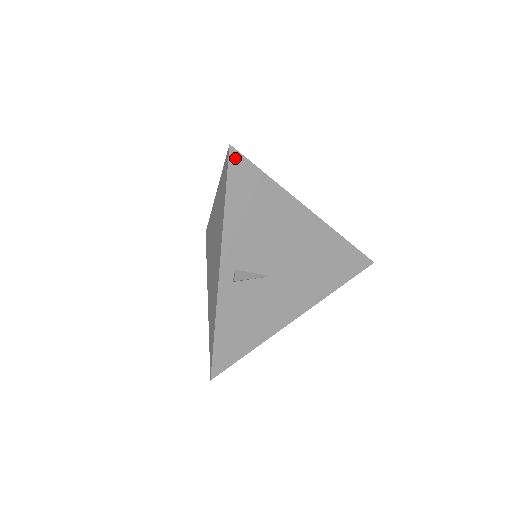
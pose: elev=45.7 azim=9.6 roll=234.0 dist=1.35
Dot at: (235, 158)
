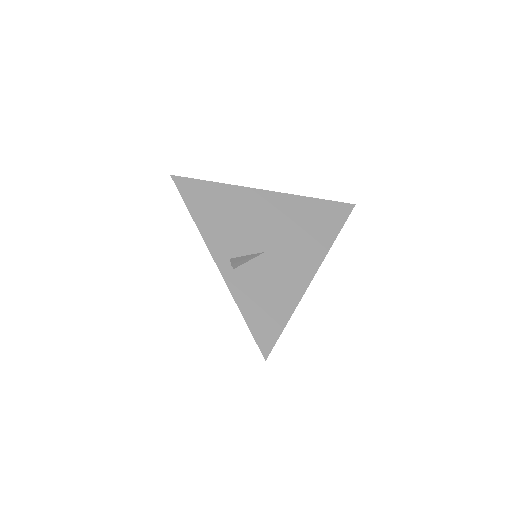
Dot at: (180, 182)
